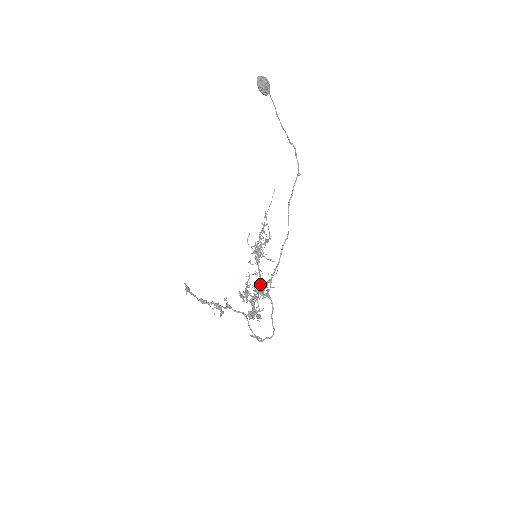
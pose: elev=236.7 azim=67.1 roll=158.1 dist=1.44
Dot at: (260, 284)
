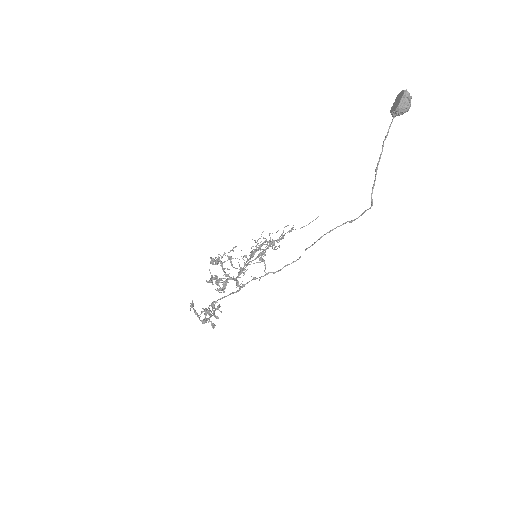
Dot at: occluded
